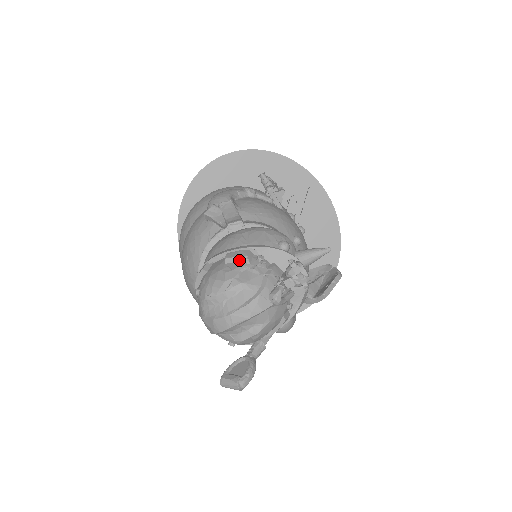
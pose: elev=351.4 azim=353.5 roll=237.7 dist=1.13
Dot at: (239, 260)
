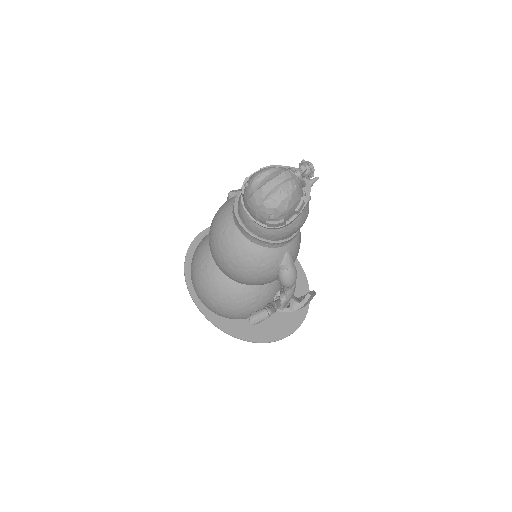
Dot at: occluded
